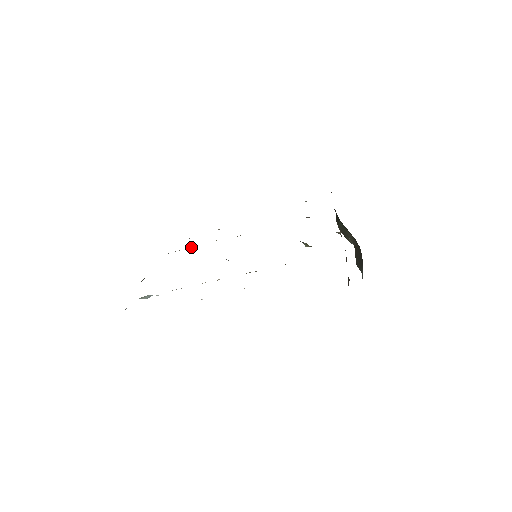
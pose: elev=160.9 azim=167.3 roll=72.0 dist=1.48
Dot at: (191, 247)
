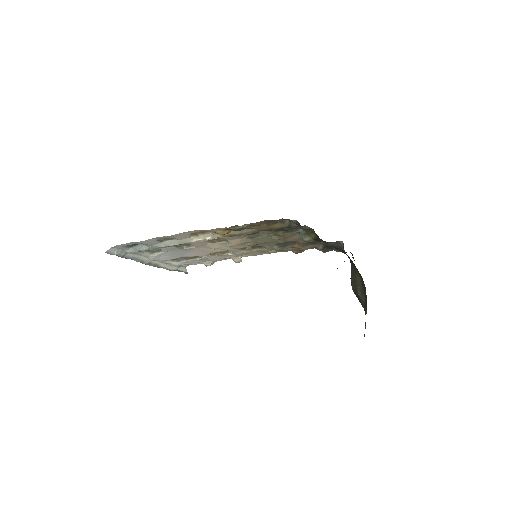
Dot at: (203, 258)
